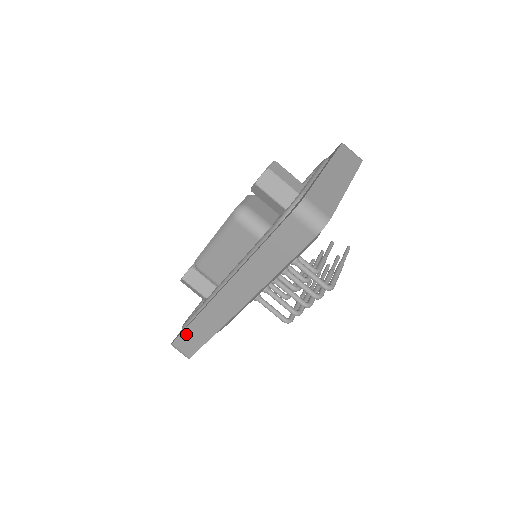
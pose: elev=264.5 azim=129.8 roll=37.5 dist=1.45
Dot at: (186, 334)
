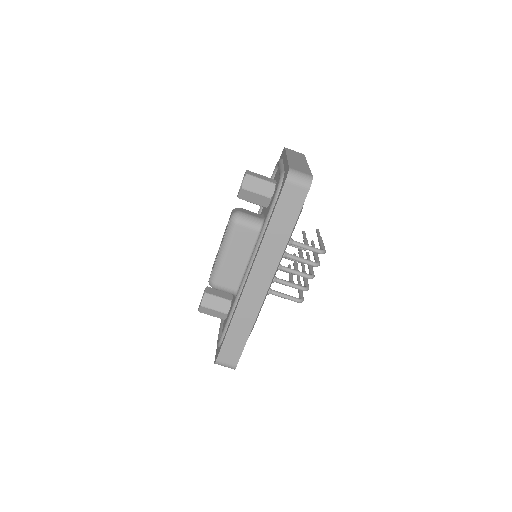
Dot at: (227, 341)
